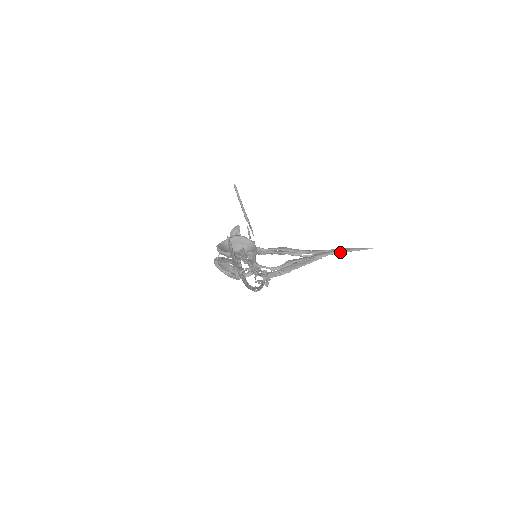
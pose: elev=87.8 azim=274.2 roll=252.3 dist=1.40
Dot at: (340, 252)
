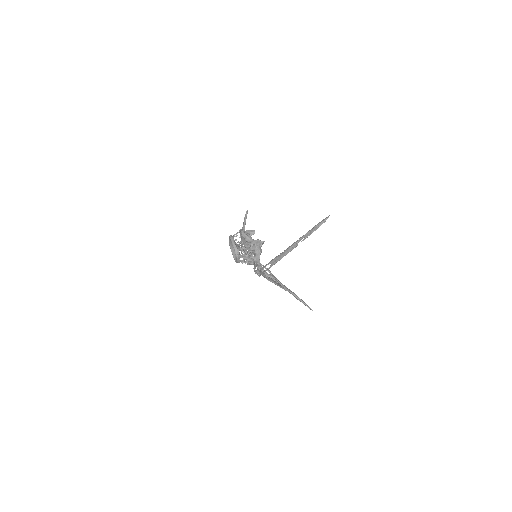
Dot at: (298, 297)
